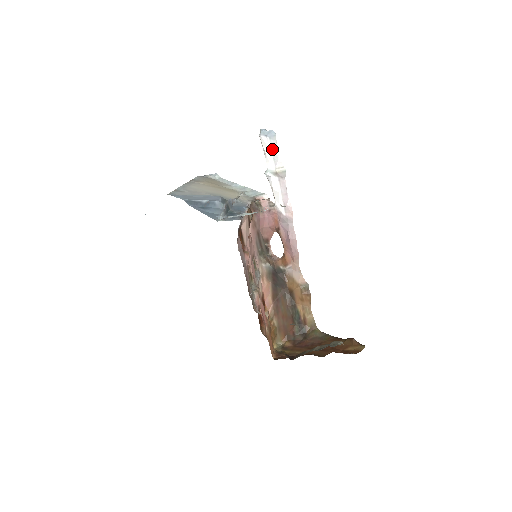
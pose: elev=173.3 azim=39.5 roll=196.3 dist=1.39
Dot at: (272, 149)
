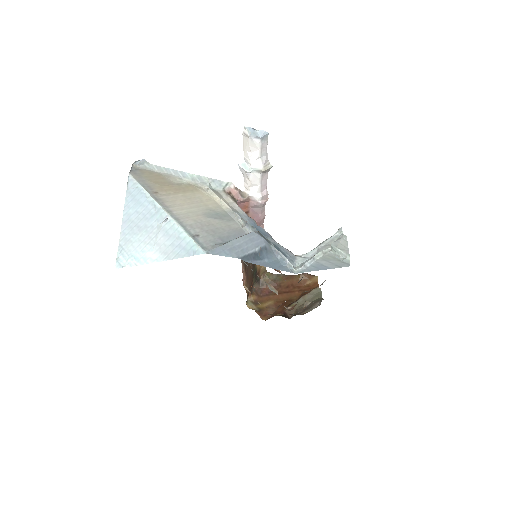
Dot at: (261, 149)
